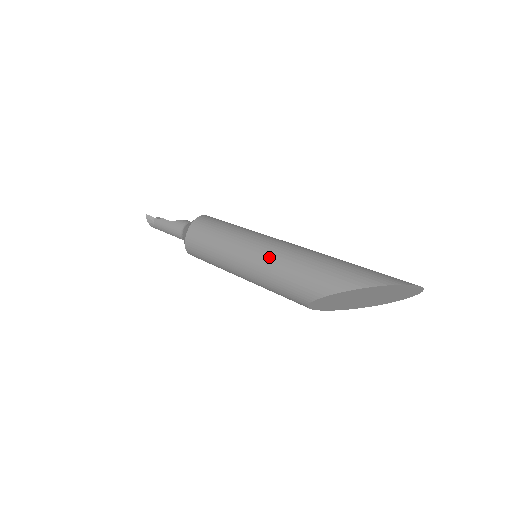
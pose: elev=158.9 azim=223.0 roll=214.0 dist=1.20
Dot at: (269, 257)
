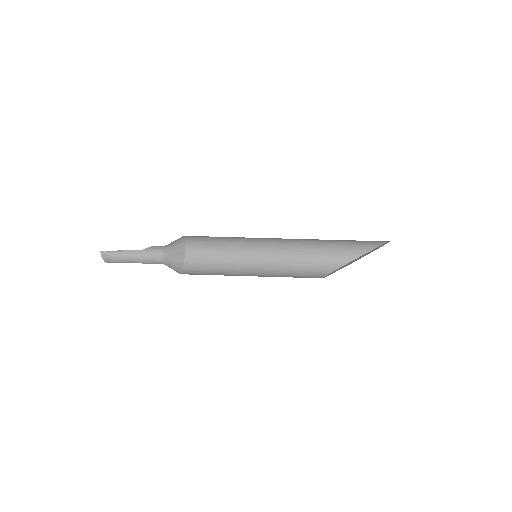
Dot at: (288, 252)
